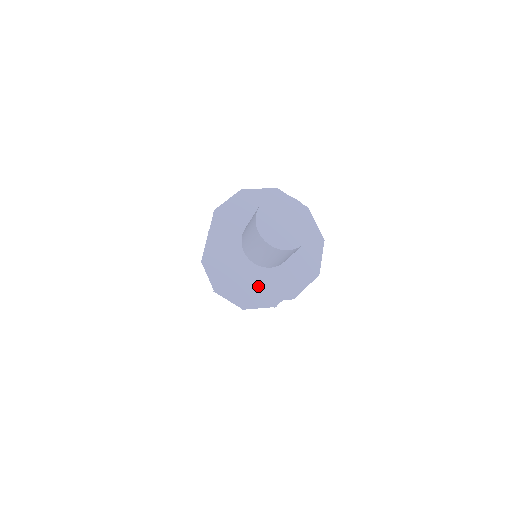
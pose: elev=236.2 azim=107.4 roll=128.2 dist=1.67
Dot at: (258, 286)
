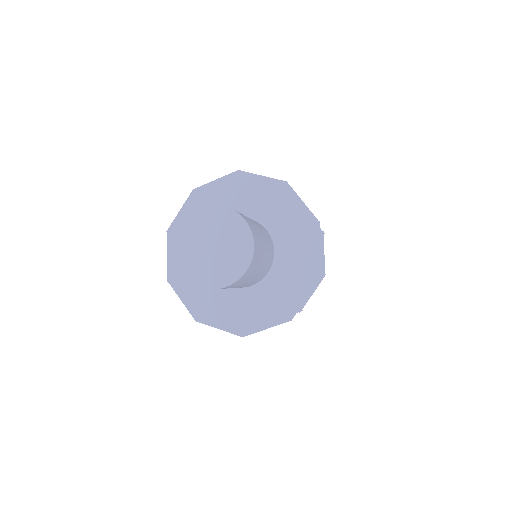
Dot at: (241, 315)
